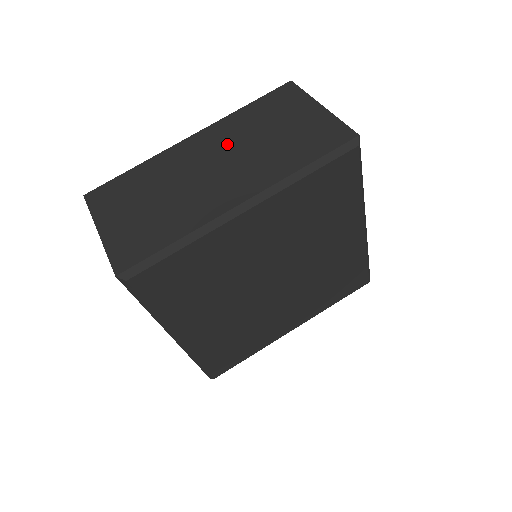
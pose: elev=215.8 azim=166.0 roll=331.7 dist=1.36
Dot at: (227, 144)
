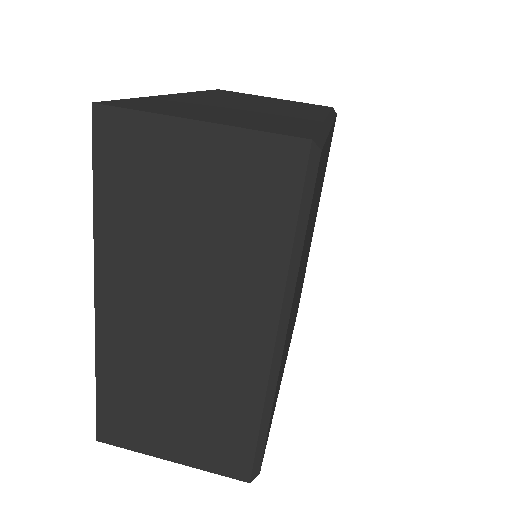
Dot at: (155, 281)
